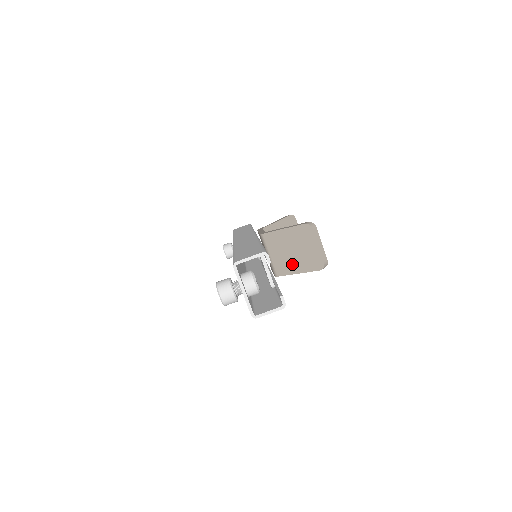
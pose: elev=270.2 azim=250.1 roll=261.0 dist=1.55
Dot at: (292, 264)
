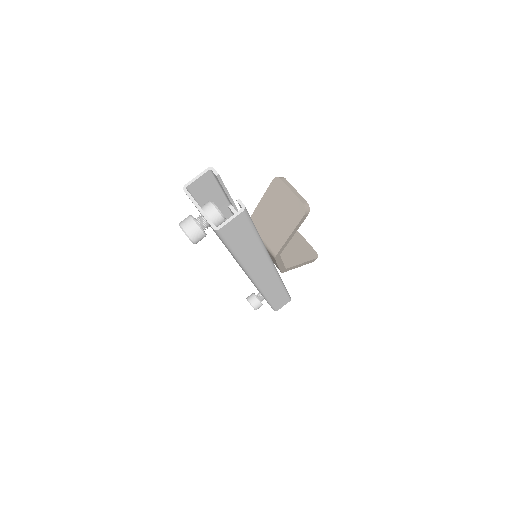
Dot at: (281, 230)
